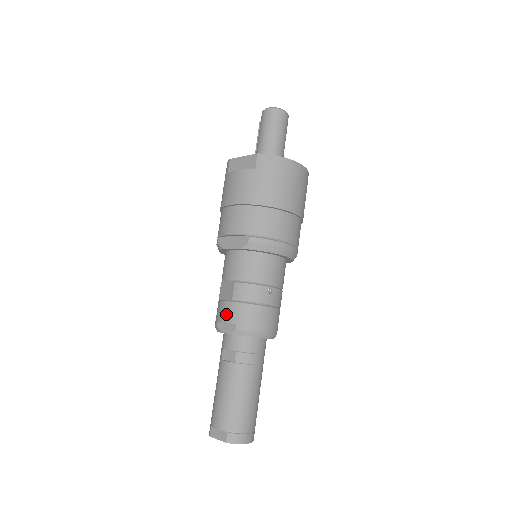
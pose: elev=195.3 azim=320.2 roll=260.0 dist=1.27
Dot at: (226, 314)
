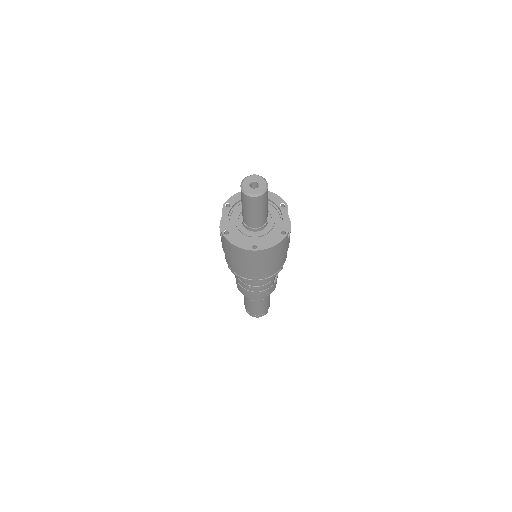
Dot at: occluded
